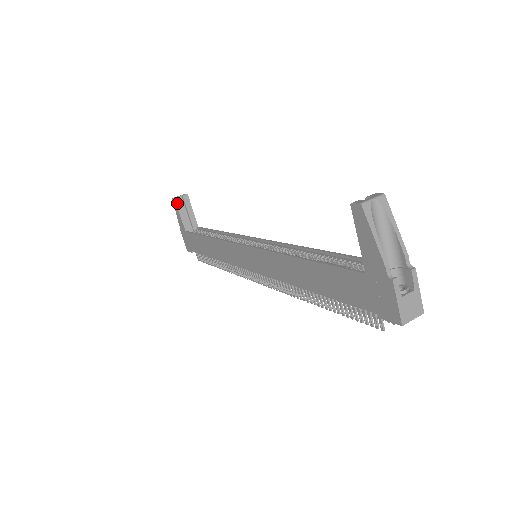
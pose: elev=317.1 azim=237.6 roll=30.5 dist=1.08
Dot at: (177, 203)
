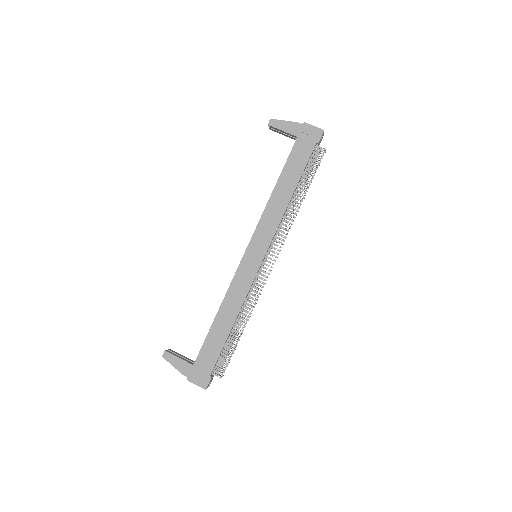
Dot at: (169, 353)
